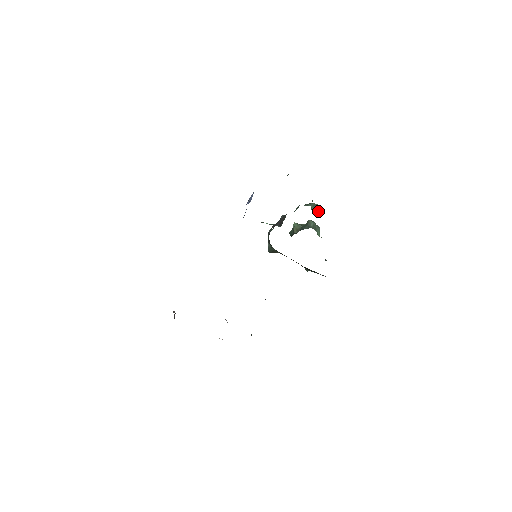
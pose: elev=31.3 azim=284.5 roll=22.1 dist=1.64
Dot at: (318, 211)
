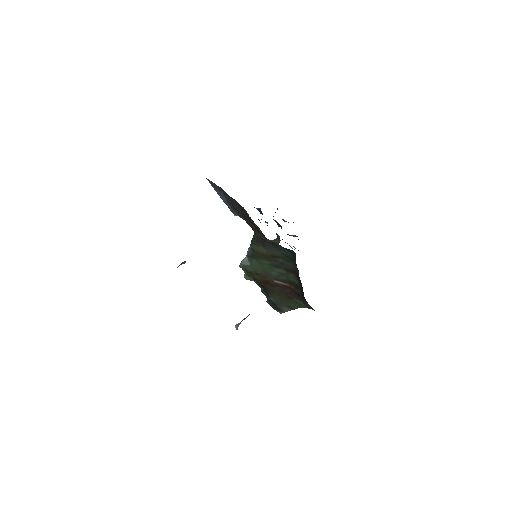
Dot at: occluded
